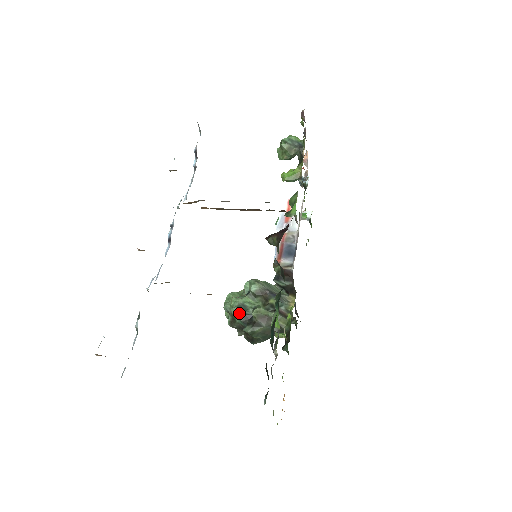
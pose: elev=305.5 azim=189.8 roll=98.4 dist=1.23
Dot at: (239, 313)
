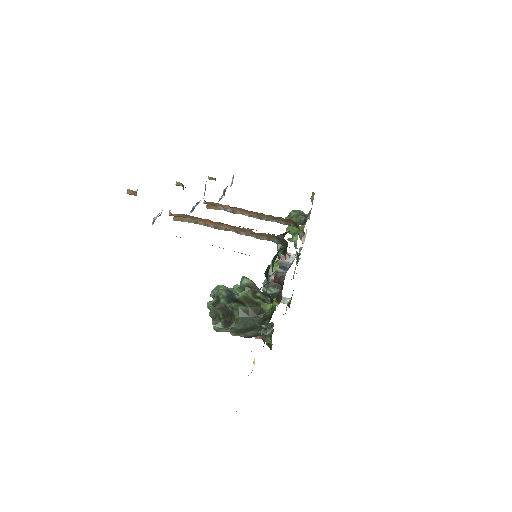
Dot at: (226, 294)
